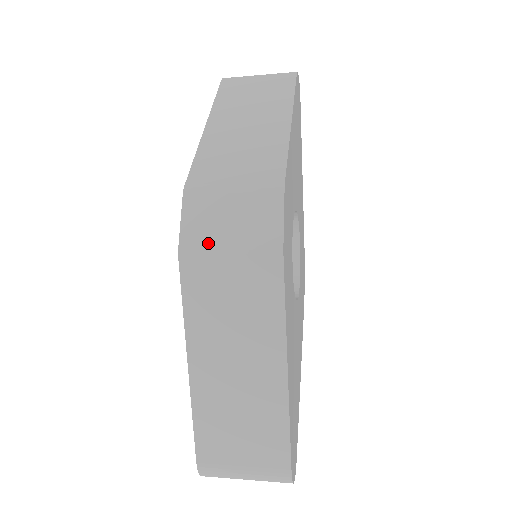
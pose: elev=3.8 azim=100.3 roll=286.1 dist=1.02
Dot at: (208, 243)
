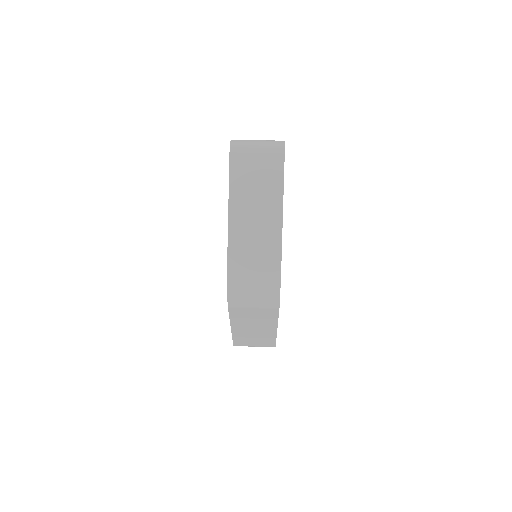
Dot at: (243, 303)
